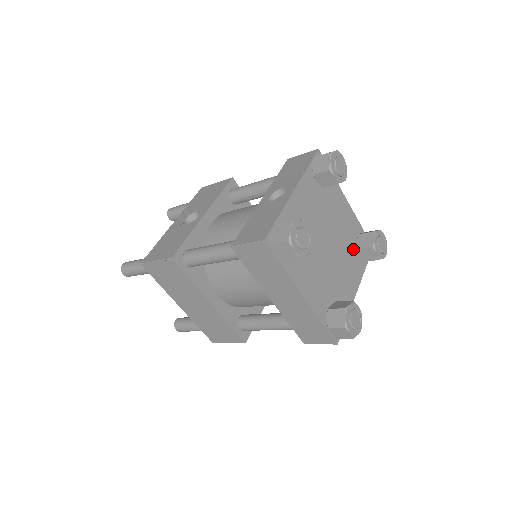
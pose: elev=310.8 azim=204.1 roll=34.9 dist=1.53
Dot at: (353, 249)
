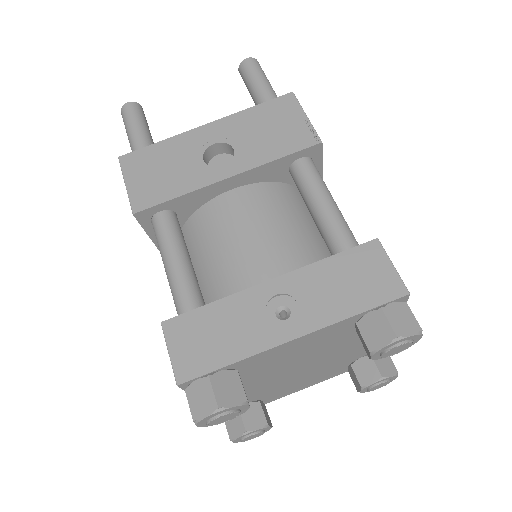
Dot at: (345, 363)
